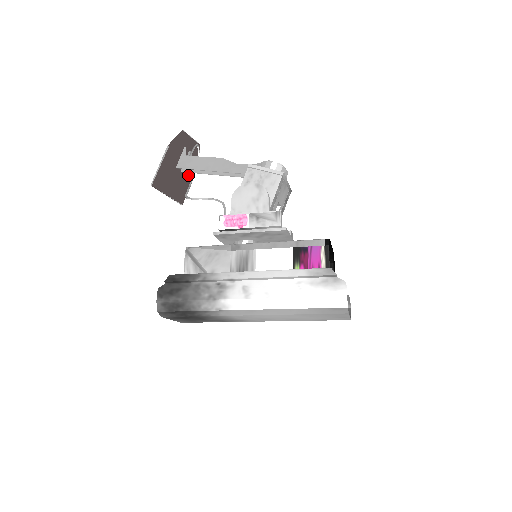
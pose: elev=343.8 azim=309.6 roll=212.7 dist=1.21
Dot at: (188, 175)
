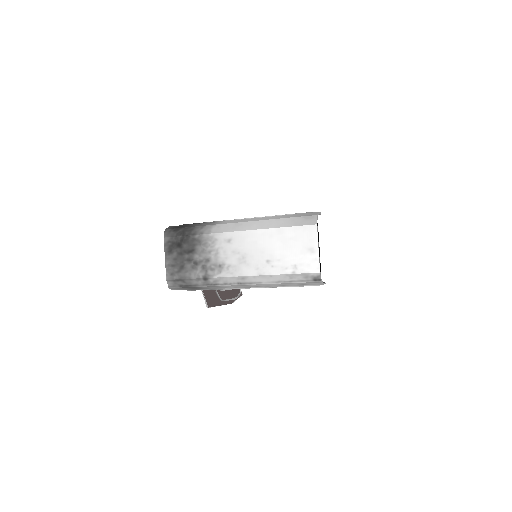
Dot at: (224, 299)
